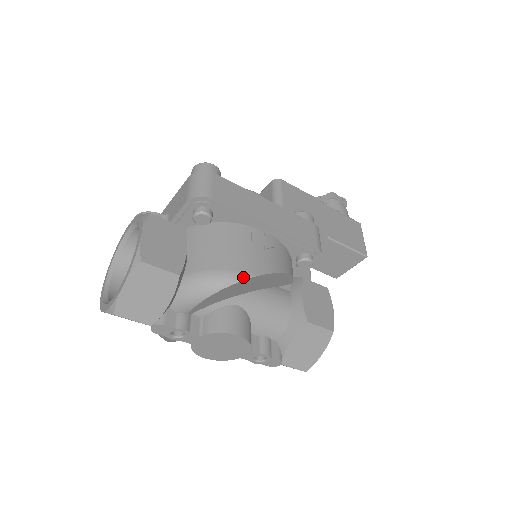
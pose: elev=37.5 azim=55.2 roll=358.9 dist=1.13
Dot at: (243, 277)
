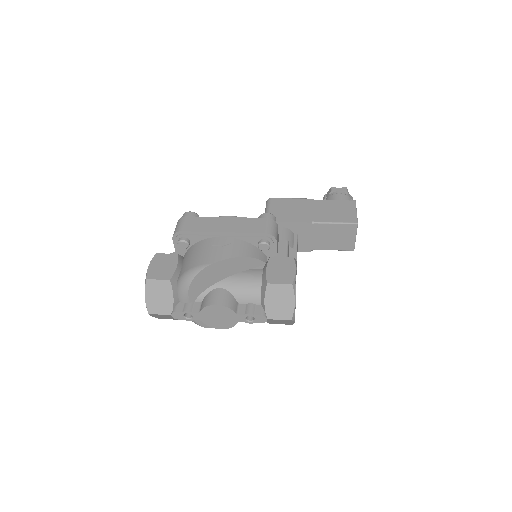
Dot at: (202, 268)
